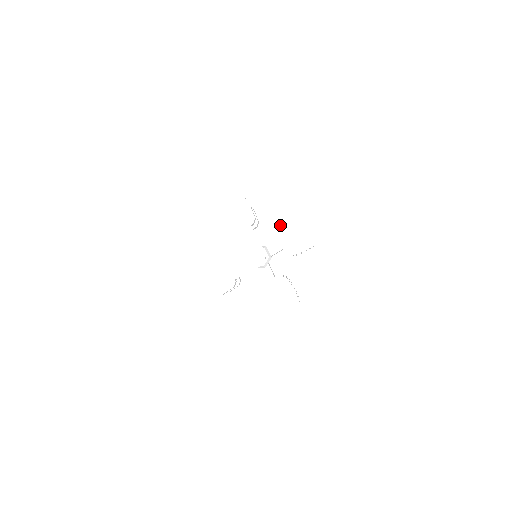
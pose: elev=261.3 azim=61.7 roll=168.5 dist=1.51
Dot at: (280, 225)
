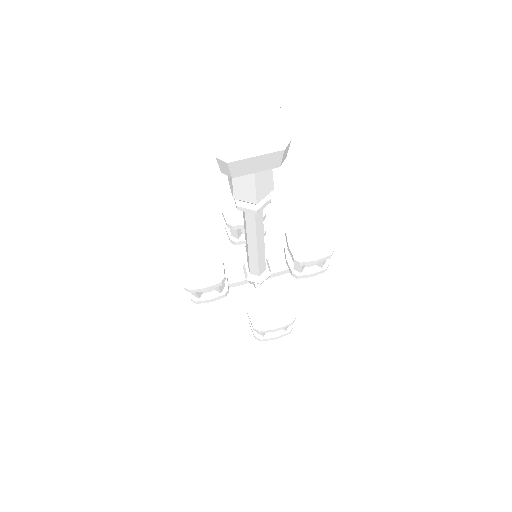
Dot at: (292, 227)
